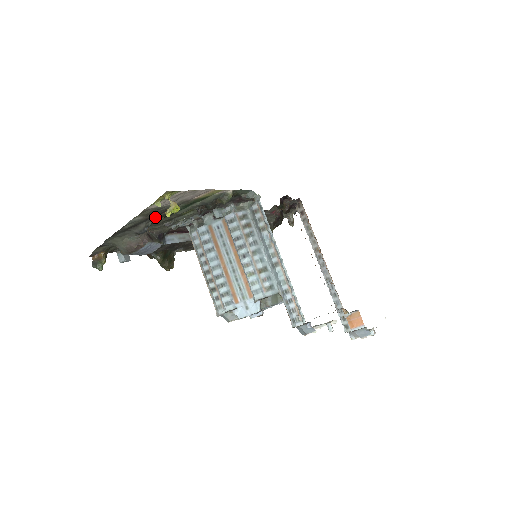
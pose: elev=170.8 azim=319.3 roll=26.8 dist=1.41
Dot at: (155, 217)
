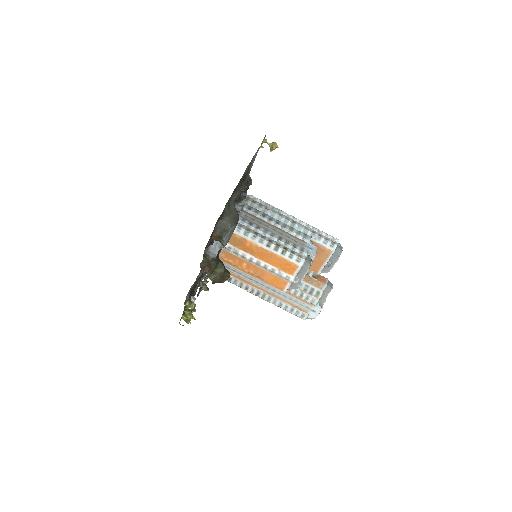
Dot at: (240, 182)
